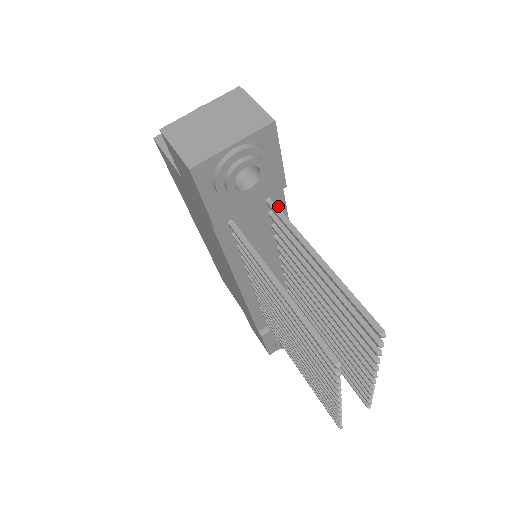
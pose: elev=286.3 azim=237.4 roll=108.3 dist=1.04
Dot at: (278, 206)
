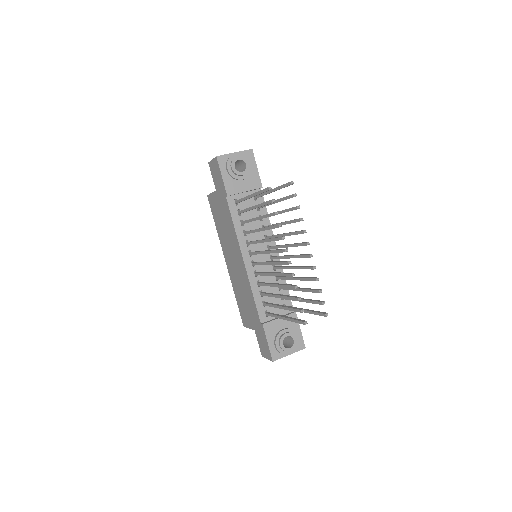
Dot at: occluded
